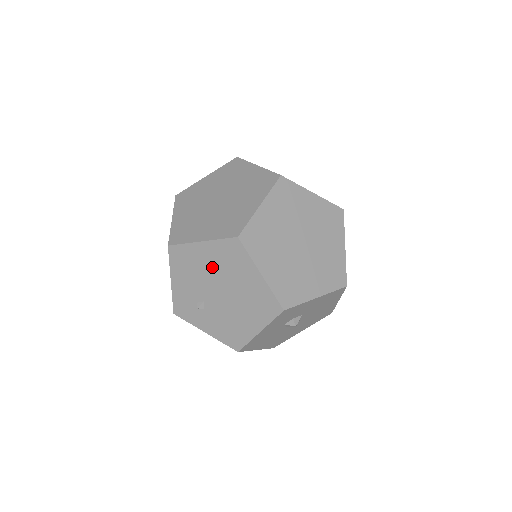
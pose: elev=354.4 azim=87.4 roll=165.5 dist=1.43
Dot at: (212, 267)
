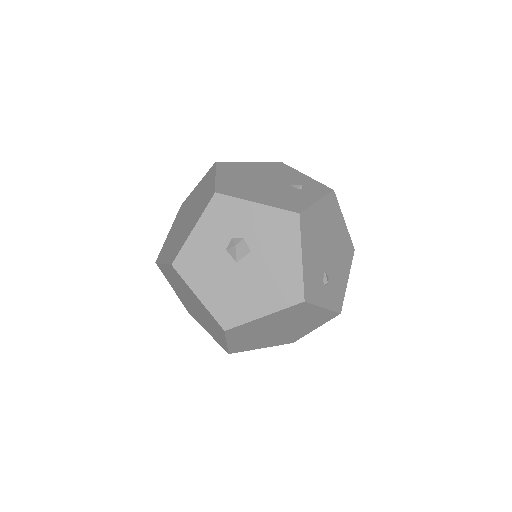
Dot at: occluded
